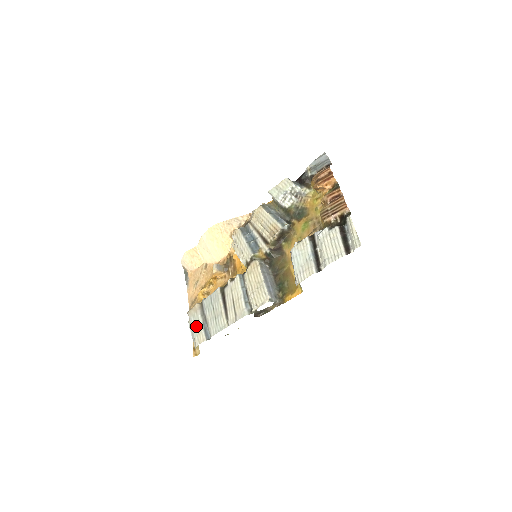
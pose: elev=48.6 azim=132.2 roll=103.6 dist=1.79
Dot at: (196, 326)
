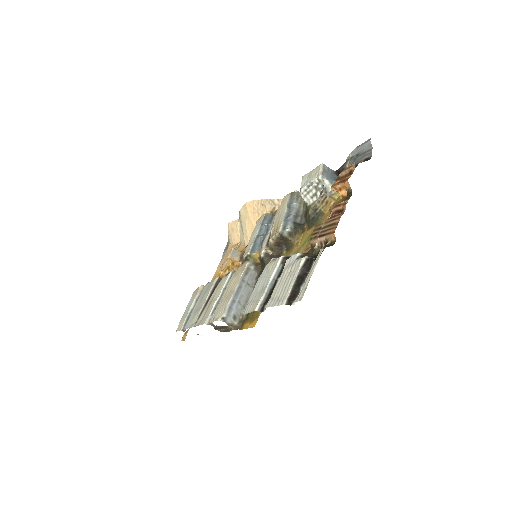
Dot at: (187, 310)
